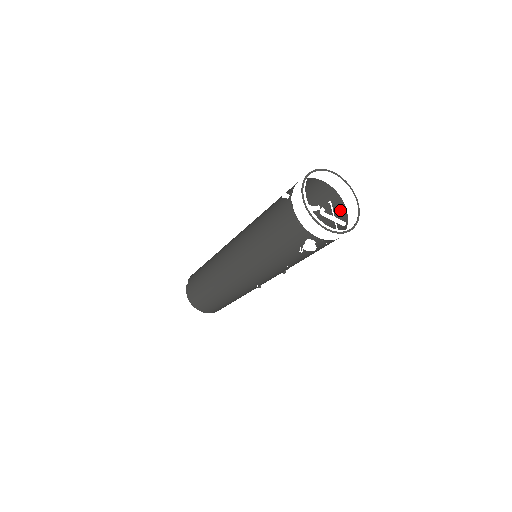
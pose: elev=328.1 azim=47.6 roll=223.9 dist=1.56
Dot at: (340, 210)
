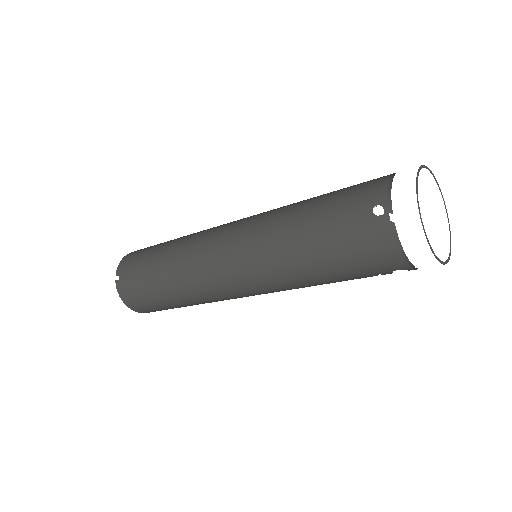
Dot at: occluded
